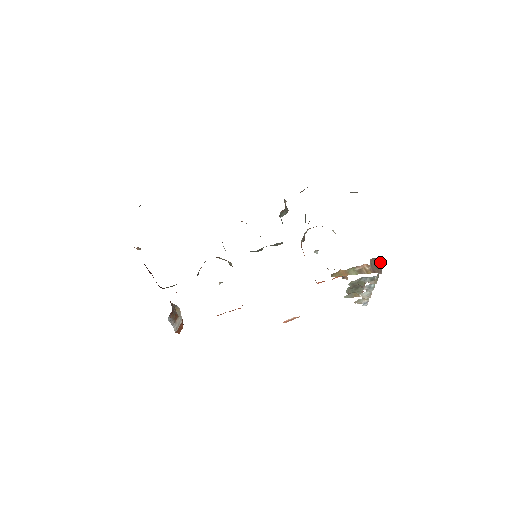
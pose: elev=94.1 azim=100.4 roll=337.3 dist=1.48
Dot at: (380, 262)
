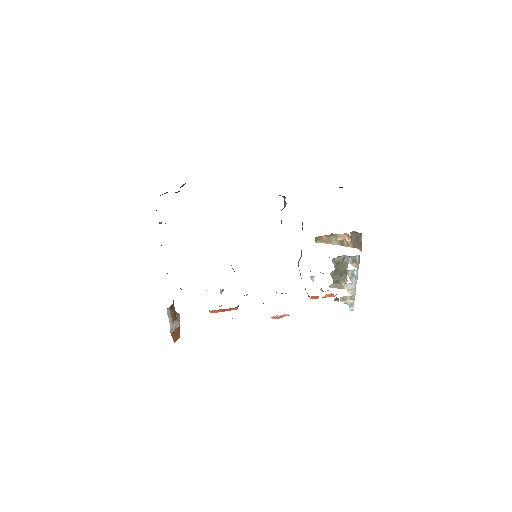
Dot at: (360, 238)
